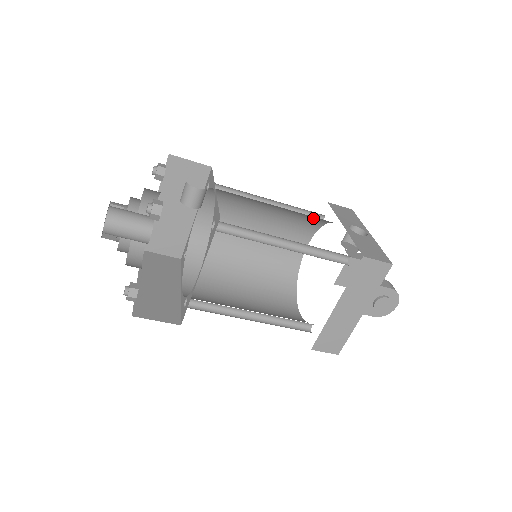
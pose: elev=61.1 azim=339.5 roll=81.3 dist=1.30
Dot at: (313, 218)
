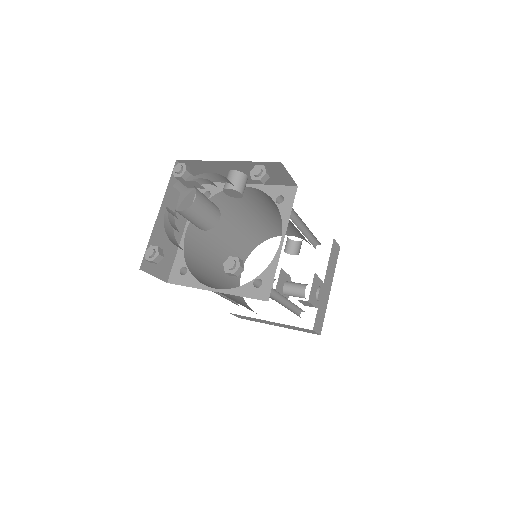
Dot at: (260, 235)
